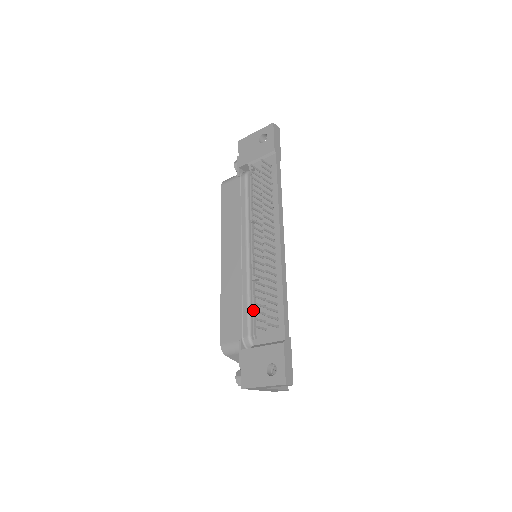
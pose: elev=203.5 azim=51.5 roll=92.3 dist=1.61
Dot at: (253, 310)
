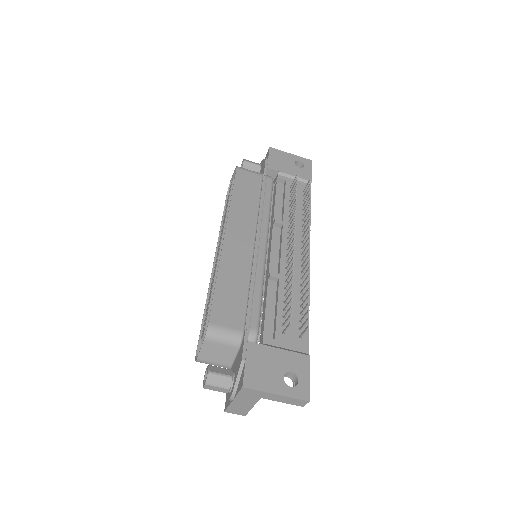
Dot at: occluded
